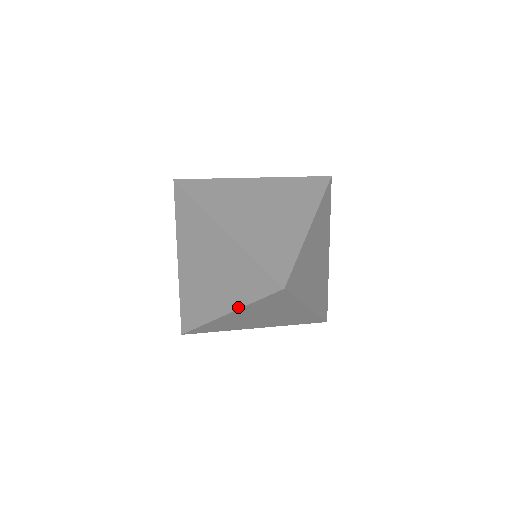
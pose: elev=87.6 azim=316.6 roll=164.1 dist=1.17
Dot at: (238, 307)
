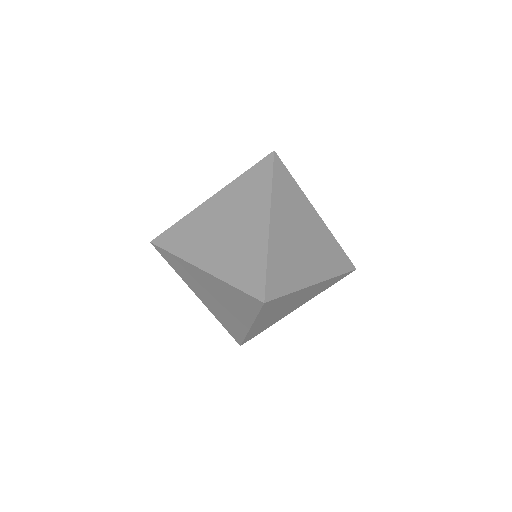
Dot at: (209, 310)
